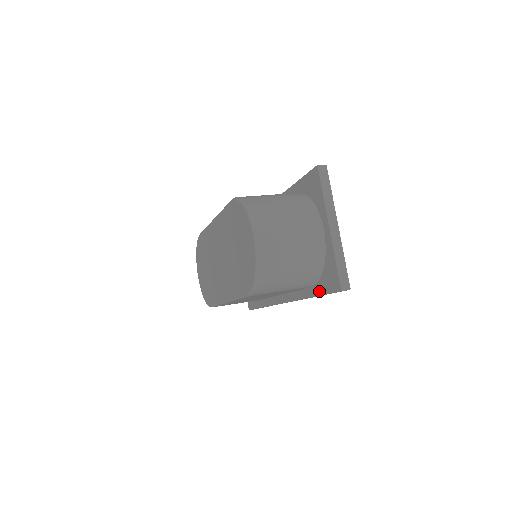
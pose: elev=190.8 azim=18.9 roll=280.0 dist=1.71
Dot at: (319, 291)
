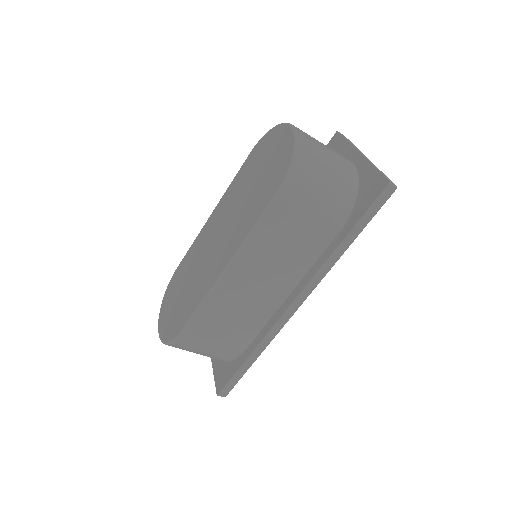
Dot at: (354, 220)
